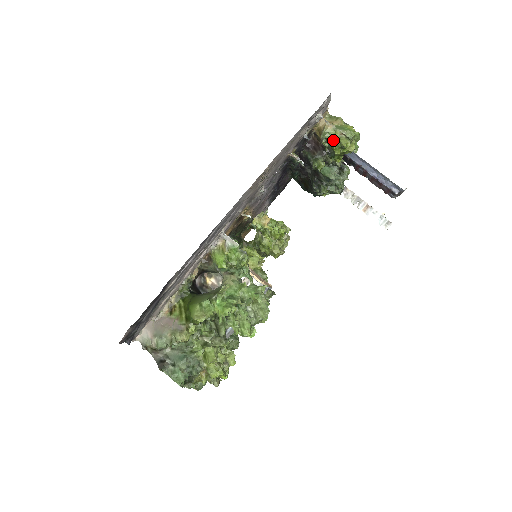
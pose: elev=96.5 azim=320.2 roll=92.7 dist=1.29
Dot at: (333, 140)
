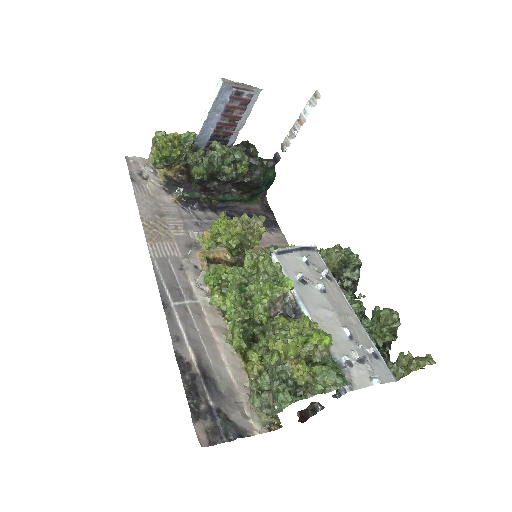
Dot at: (157, 157)
